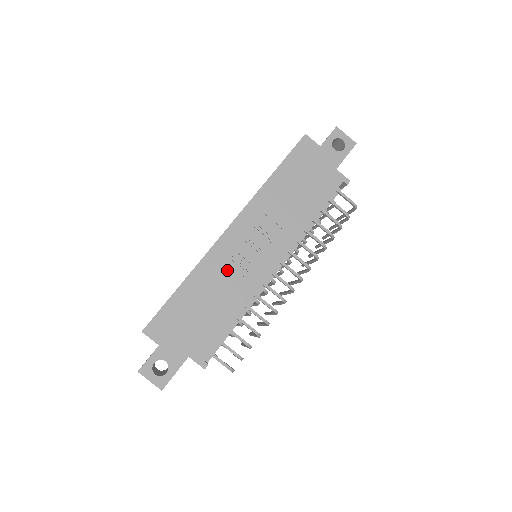
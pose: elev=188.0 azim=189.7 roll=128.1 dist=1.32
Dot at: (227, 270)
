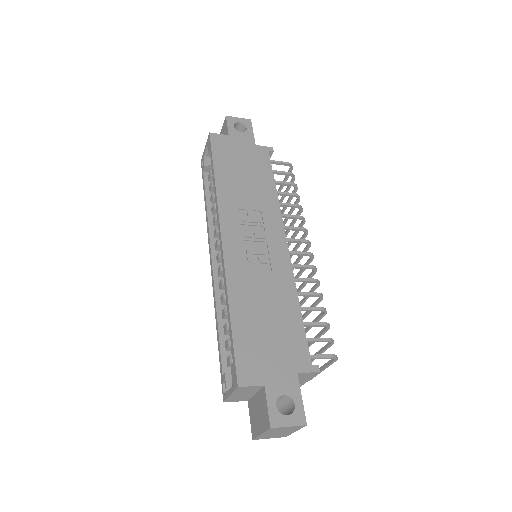
Dot at: (254, 274)
